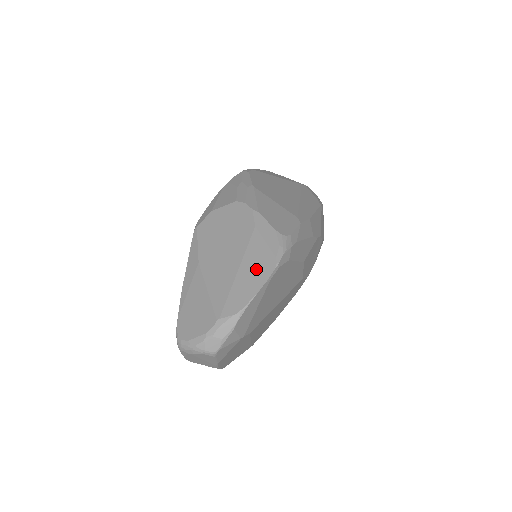
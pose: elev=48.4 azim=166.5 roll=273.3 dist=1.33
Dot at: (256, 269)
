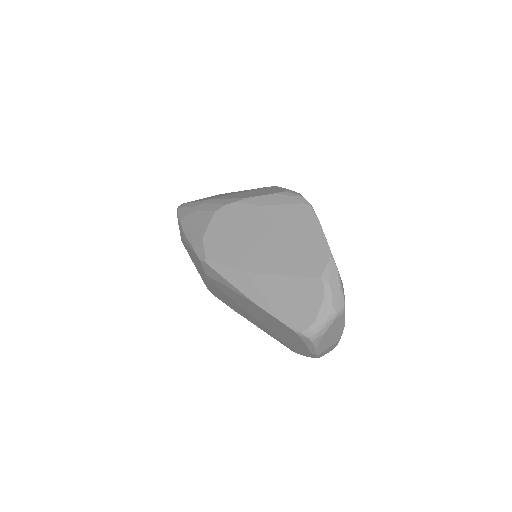
Dot at: (300, 223)
